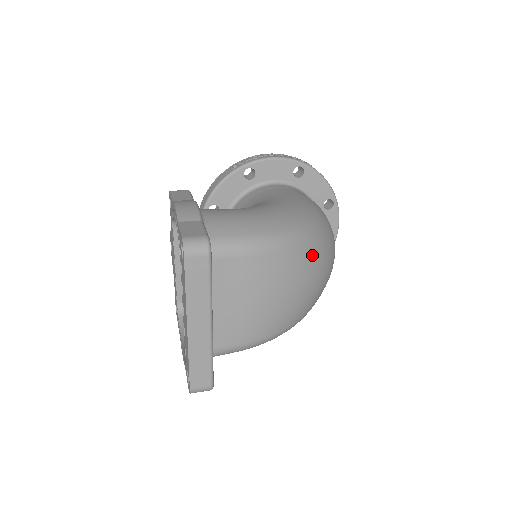
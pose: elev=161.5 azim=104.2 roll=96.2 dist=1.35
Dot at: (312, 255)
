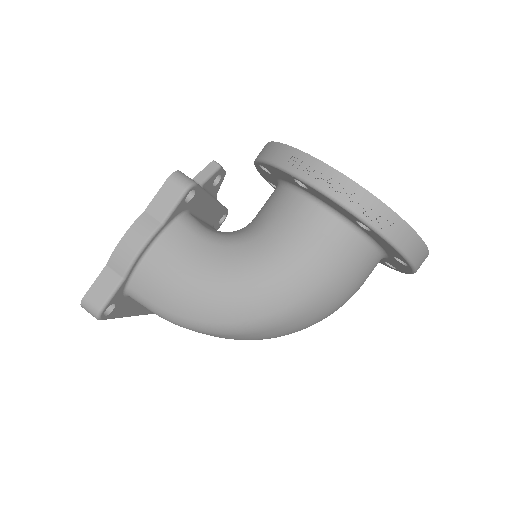
Dot at: (239, 338)
